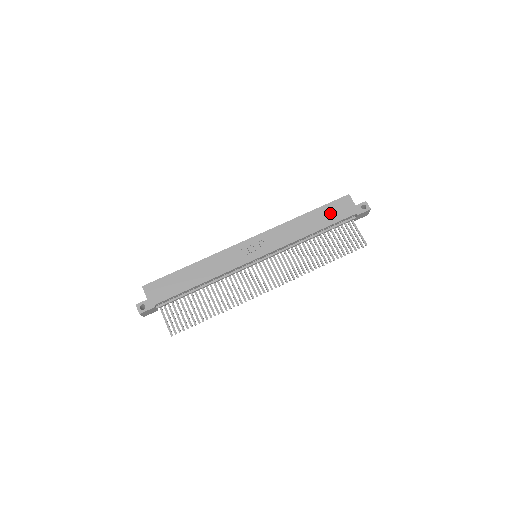
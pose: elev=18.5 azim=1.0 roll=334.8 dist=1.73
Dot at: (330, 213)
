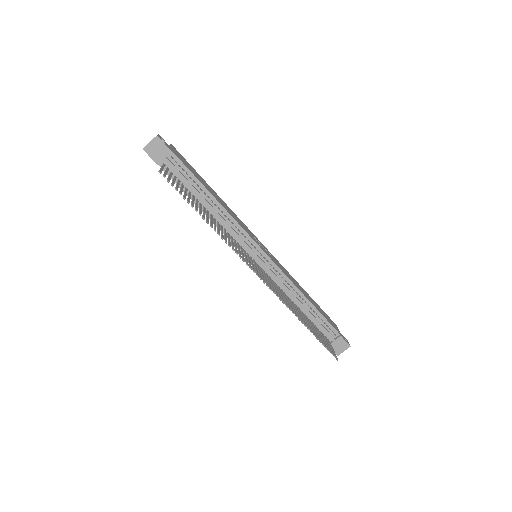
Dot at: (322, 312)
